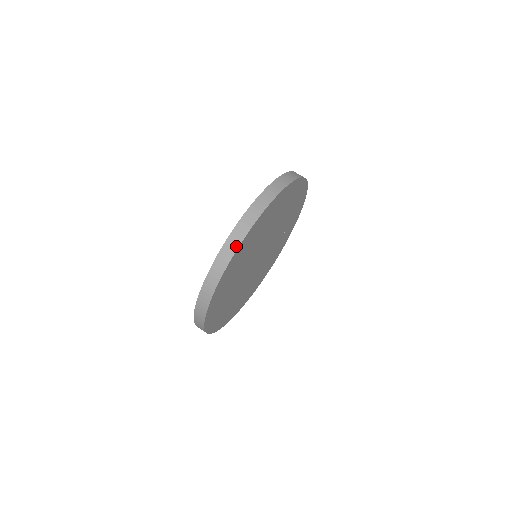
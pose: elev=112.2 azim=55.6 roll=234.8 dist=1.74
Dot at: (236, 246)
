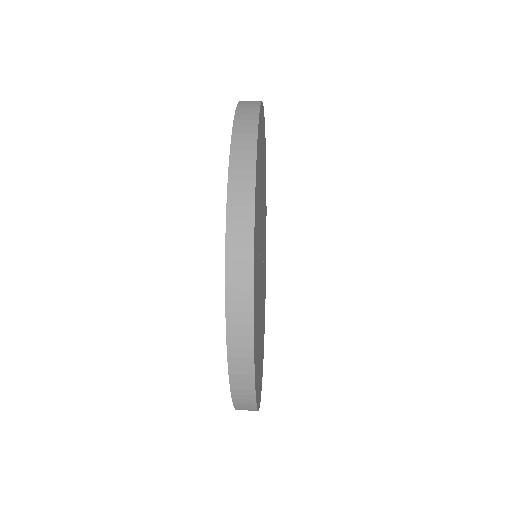
Dot at: occluded
